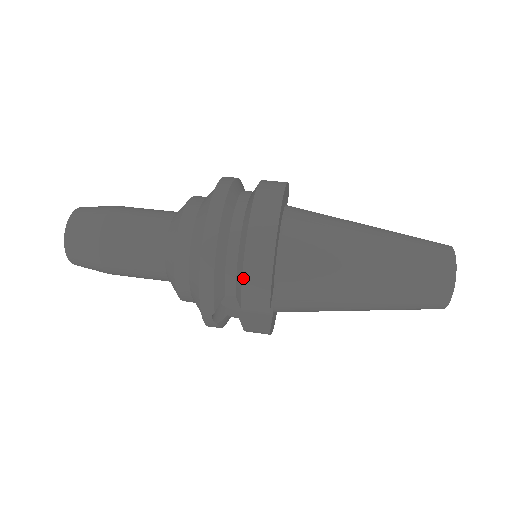
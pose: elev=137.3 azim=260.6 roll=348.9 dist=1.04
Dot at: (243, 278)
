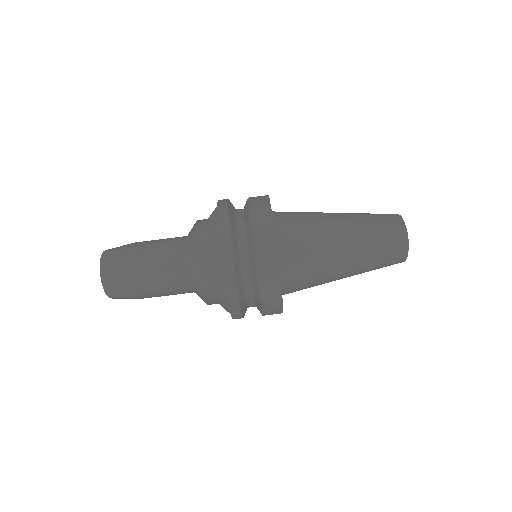
Dot at: (262, 309)
